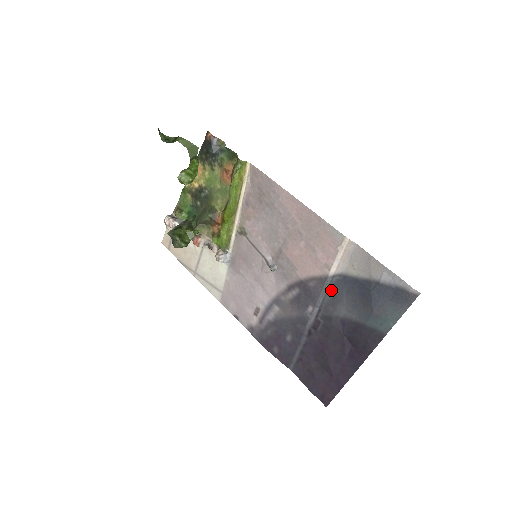
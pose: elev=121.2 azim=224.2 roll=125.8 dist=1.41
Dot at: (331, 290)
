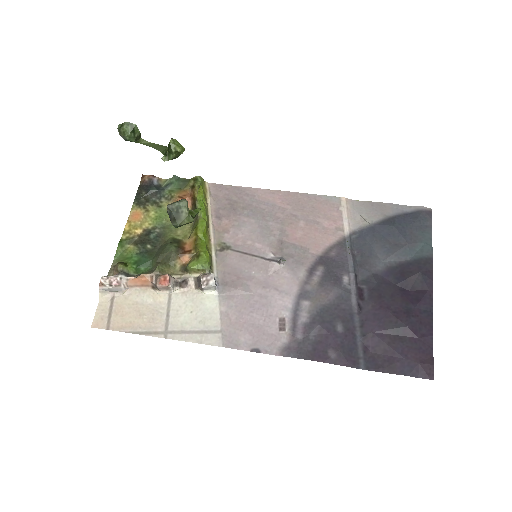
Dot at: (355, 251)
